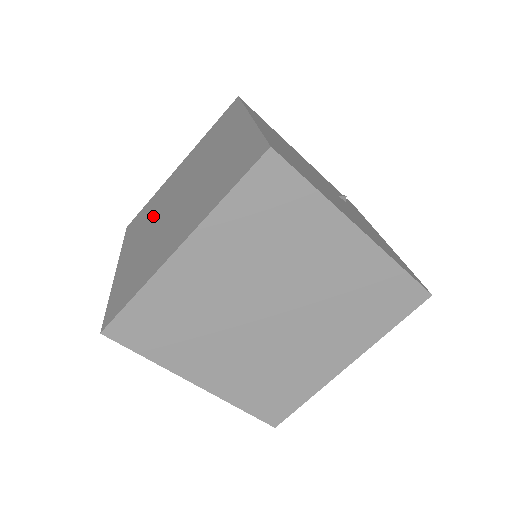
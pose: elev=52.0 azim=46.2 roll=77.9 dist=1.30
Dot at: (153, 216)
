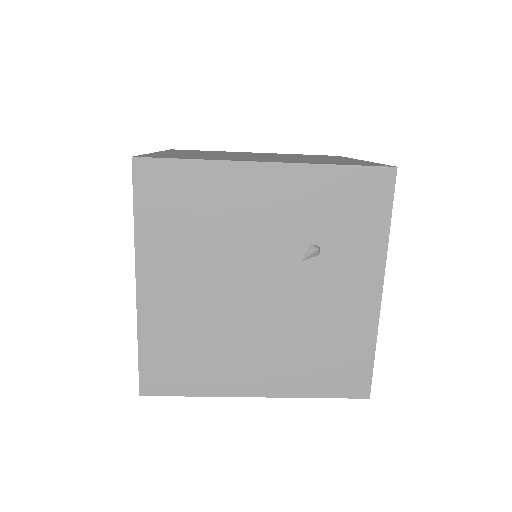
Dot at: occluded
